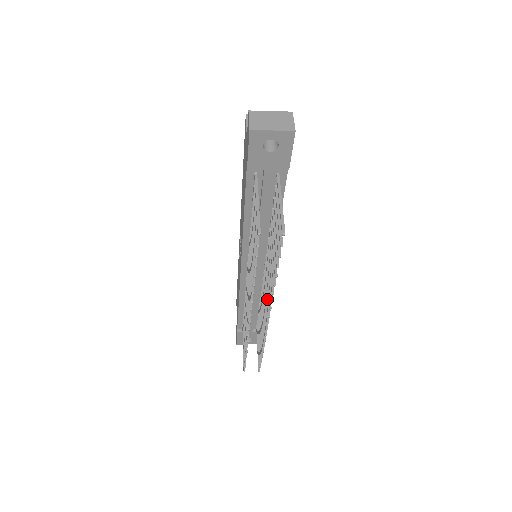
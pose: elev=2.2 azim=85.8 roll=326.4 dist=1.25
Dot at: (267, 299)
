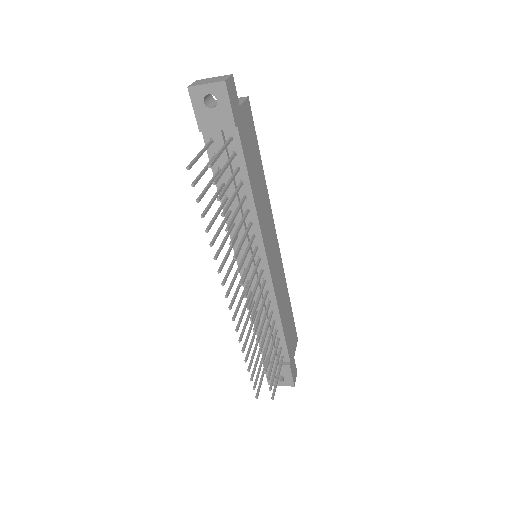
Dot at: (248, 283)
